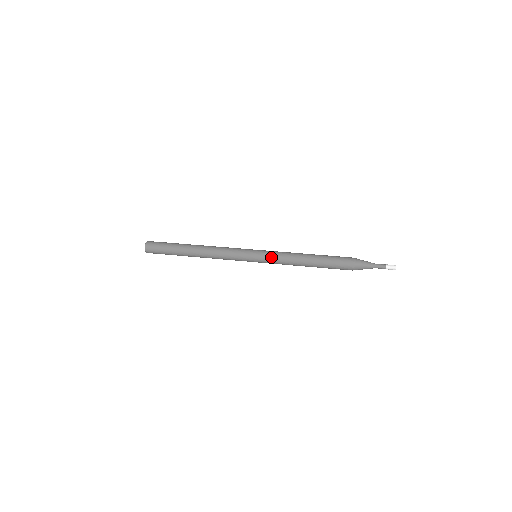
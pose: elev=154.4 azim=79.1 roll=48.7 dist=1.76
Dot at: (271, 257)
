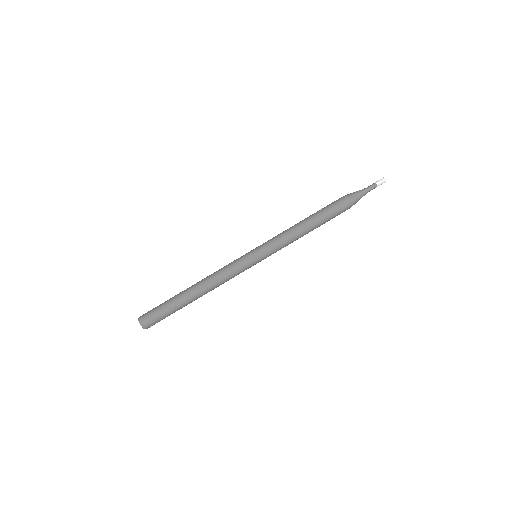
Dot at: (273, 248)
